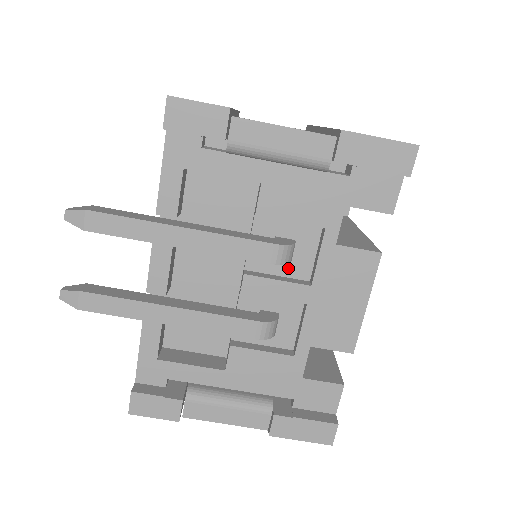
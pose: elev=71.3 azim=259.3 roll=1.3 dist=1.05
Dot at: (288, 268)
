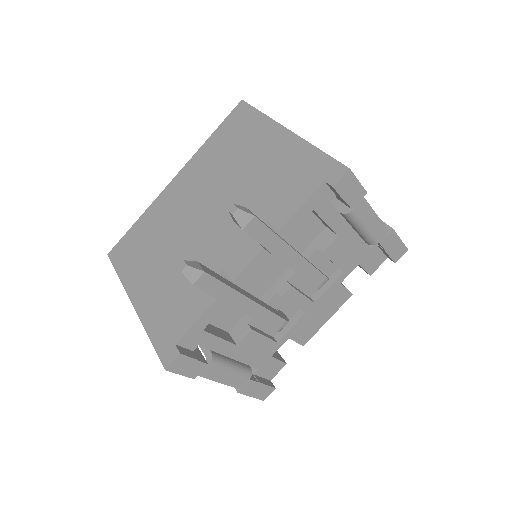
Dot at: (307, 287)
